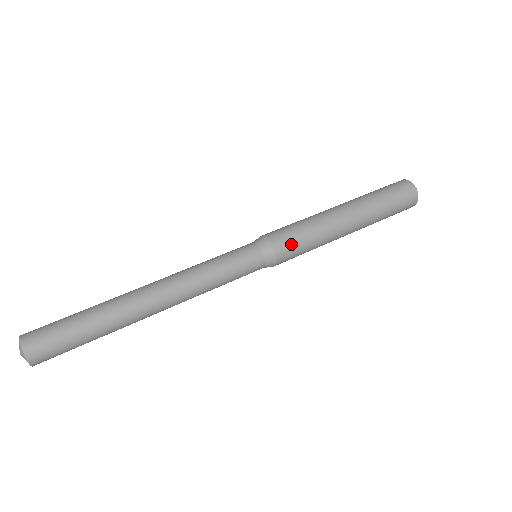
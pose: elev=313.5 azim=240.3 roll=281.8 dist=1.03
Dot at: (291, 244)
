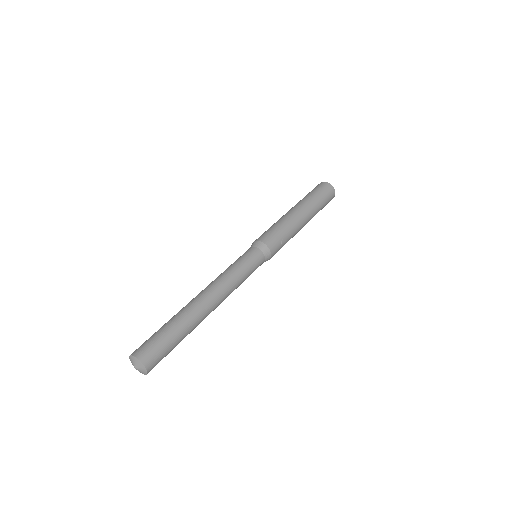
Dot at: (276, 240)
